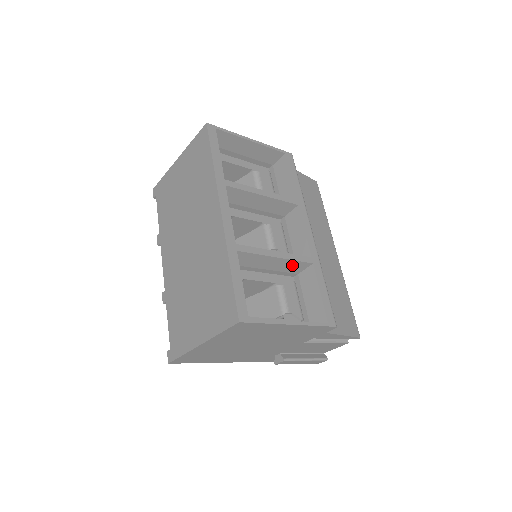
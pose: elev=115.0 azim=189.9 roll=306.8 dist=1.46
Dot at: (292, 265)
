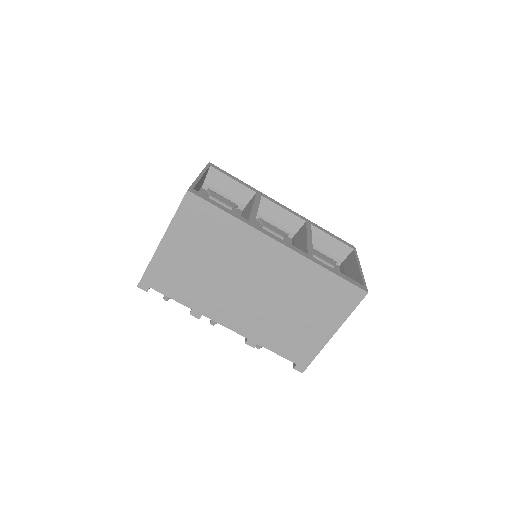
Dot at: occluded
